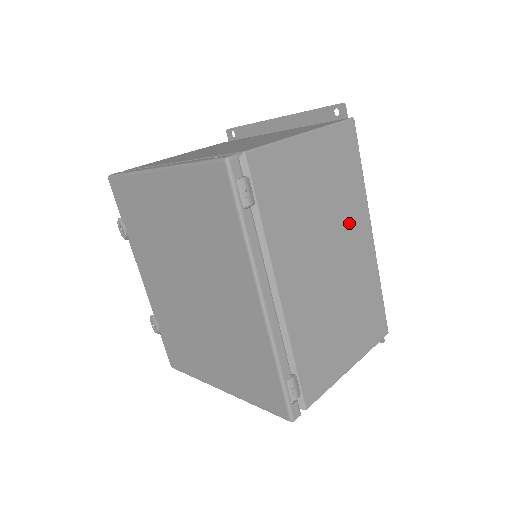
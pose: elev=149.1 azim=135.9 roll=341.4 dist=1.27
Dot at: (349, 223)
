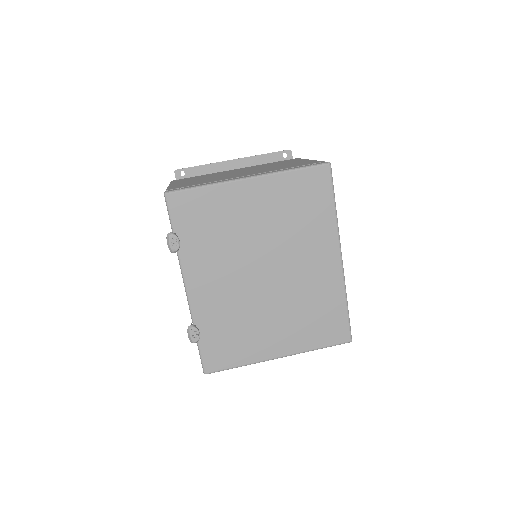
Dot at: occluded
